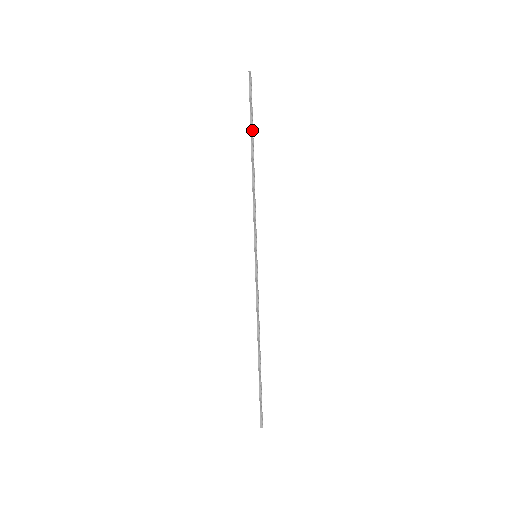
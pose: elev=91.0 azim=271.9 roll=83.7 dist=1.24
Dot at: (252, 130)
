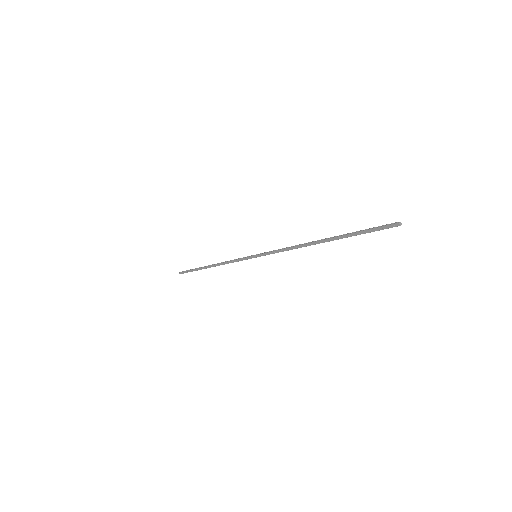
Dot at: (199, 268)
